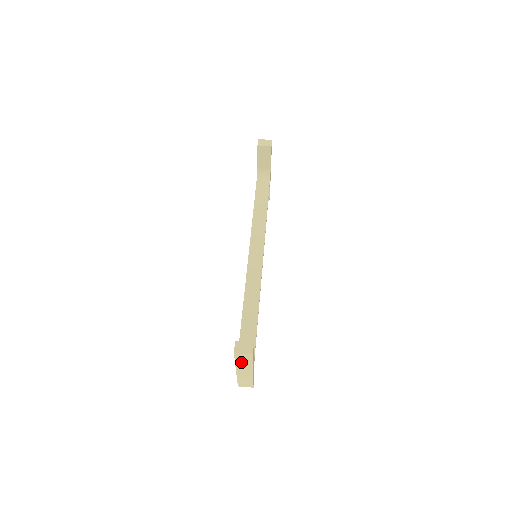
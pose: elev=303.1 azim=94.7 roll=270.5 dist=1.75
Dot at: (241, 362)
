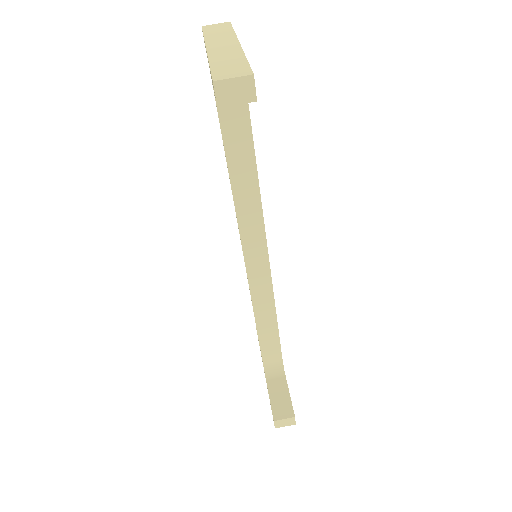
Dot at: occluded
